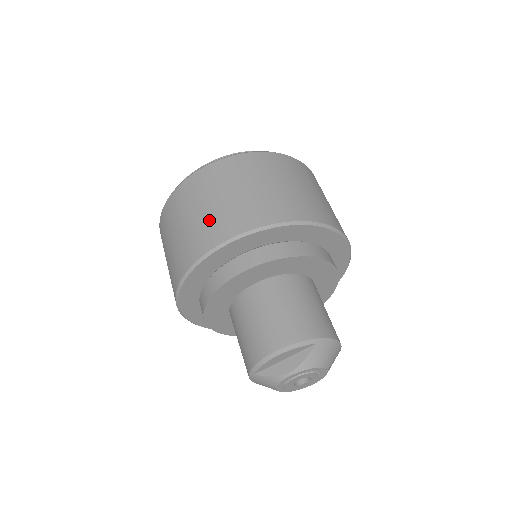
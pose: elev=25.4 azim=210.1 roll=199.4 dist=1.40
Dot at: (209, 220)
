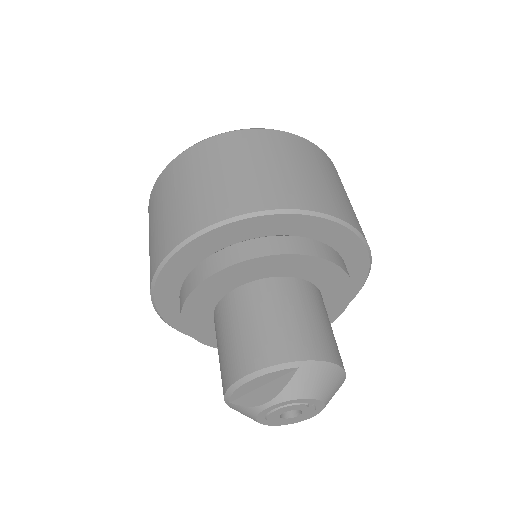
Dot at: (176, 214)
